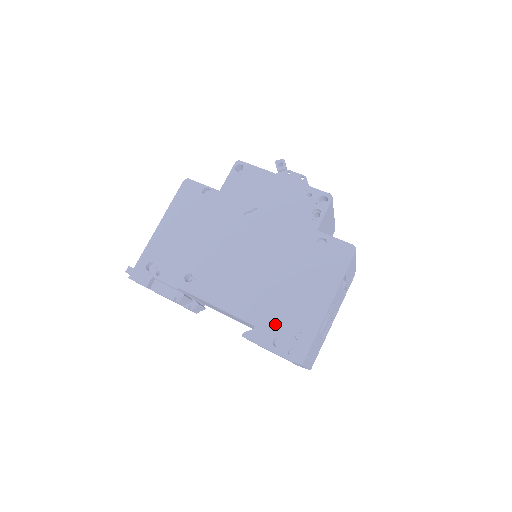
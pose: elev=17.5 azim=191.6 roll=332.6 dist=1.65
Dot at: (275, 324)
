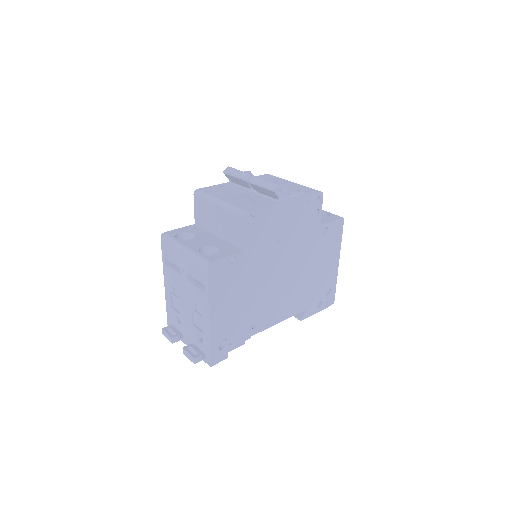
Dot at: (316, 298)
